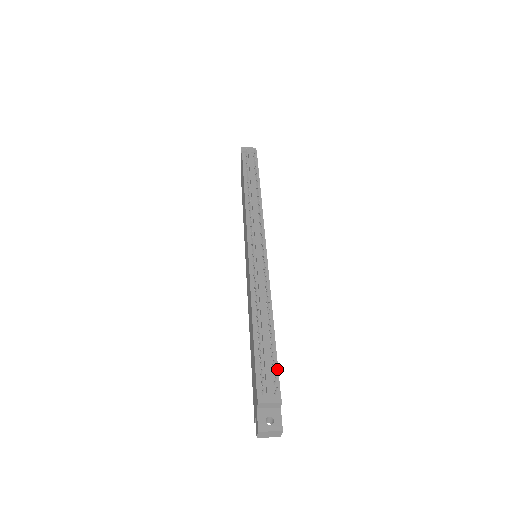
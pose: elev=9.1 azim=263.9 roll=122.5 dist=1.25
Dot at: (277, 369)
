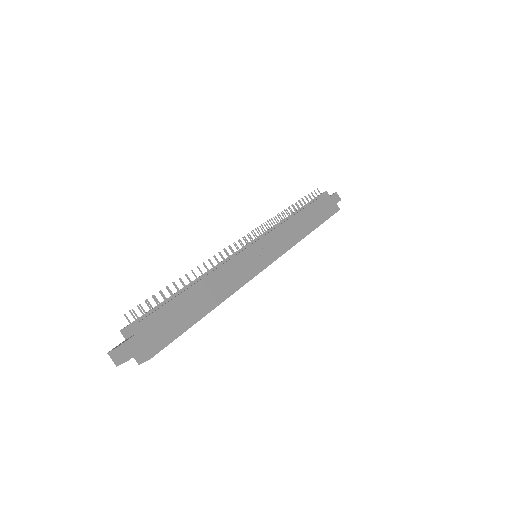
Dot at: (159, 308)
